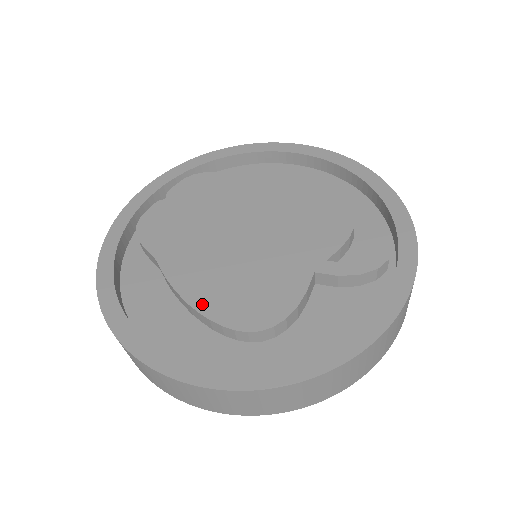
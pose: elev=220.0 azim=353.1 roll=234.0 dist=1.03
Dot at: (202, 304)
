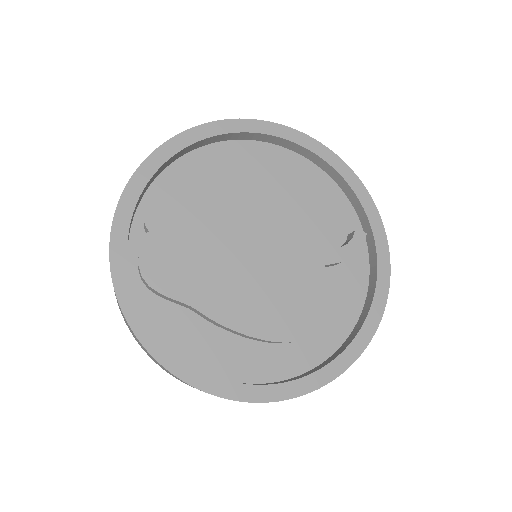
Dot at: (261, 331)
